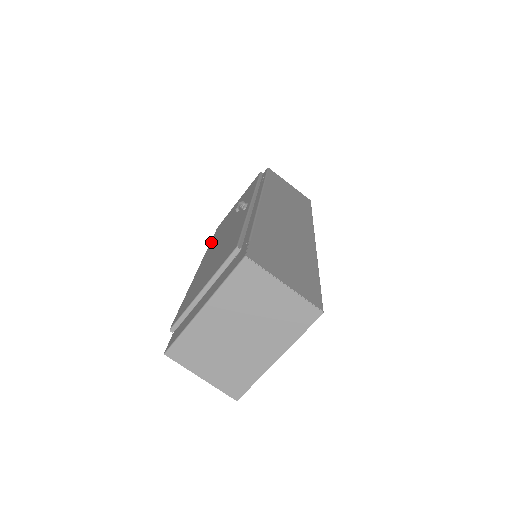
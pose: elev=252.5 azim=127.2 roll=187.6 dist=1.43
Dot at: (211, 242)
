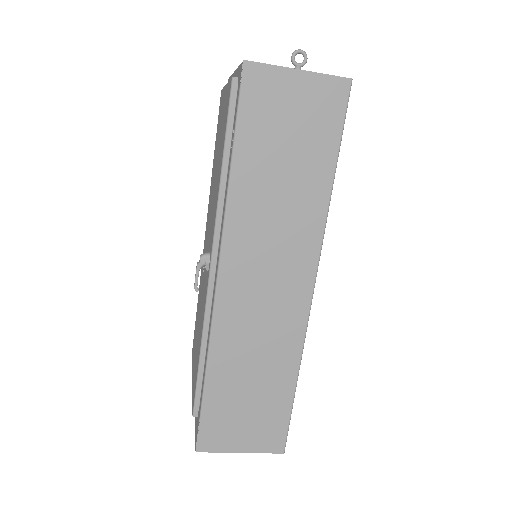
Dot at: (212, 169)
